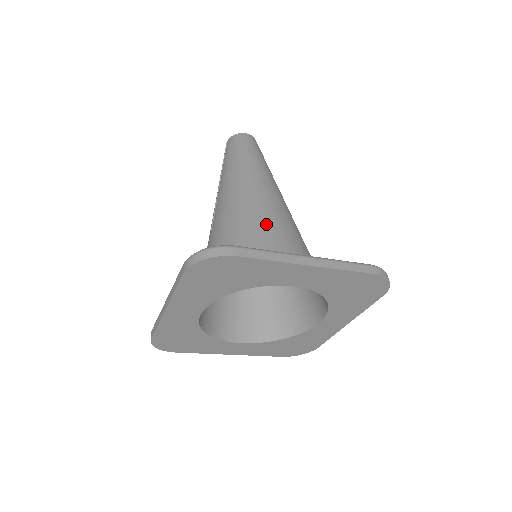
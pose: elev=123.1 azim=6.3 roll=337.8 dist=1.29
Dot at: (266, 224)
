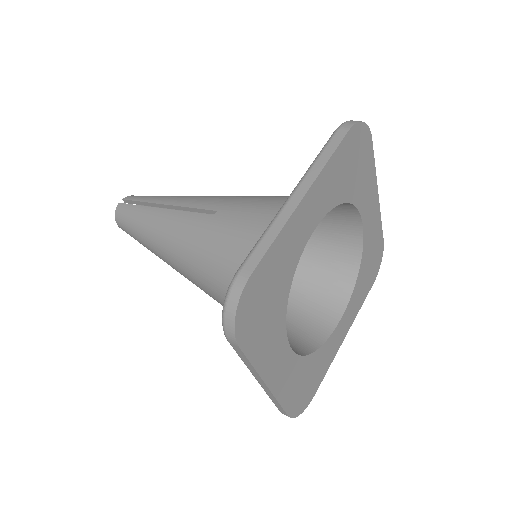
Dot at: occluded
